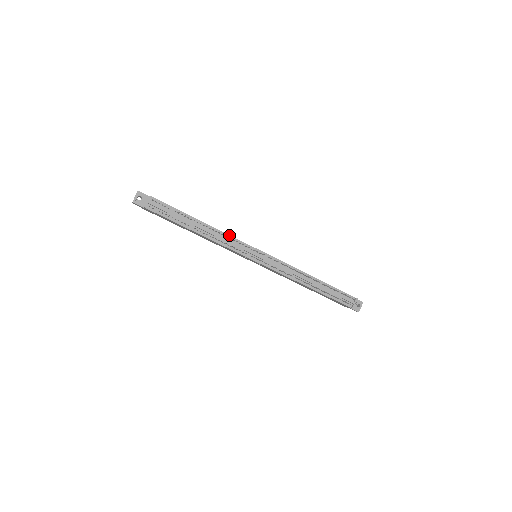
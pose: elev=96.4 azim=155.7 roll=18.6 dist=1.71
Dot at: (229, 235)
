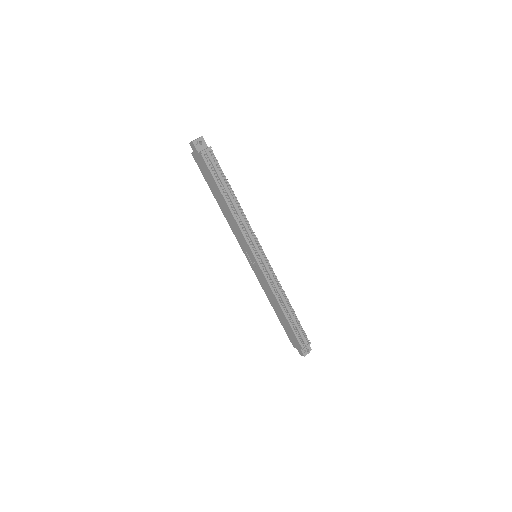
Dot at: occluded
